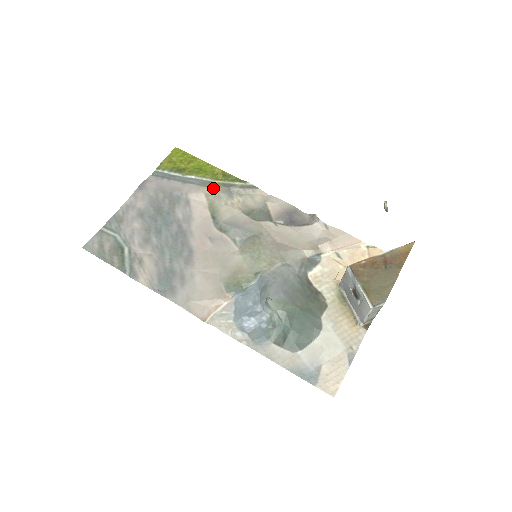
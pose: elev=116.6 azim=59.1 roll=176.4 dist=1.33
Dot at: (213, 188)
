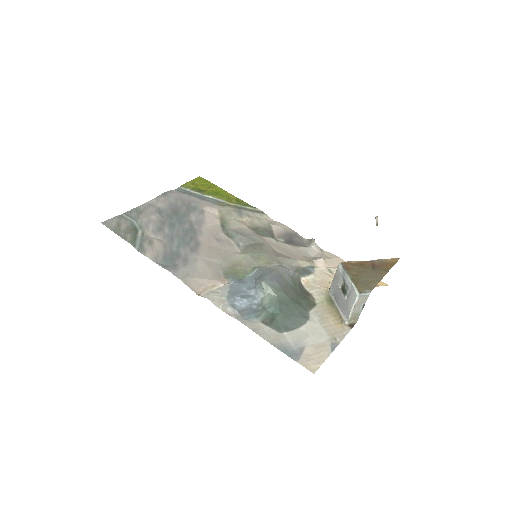
Dot at: (226, 207)
